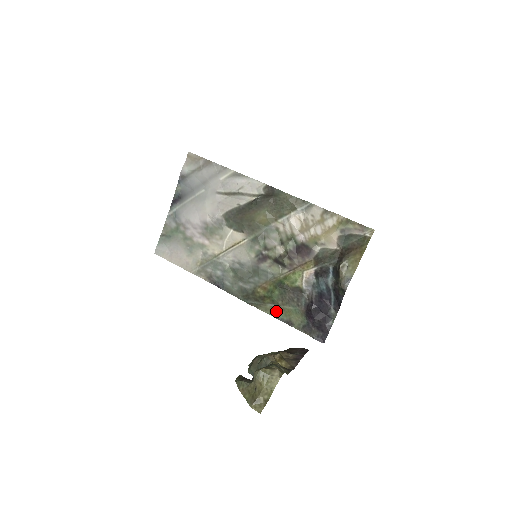
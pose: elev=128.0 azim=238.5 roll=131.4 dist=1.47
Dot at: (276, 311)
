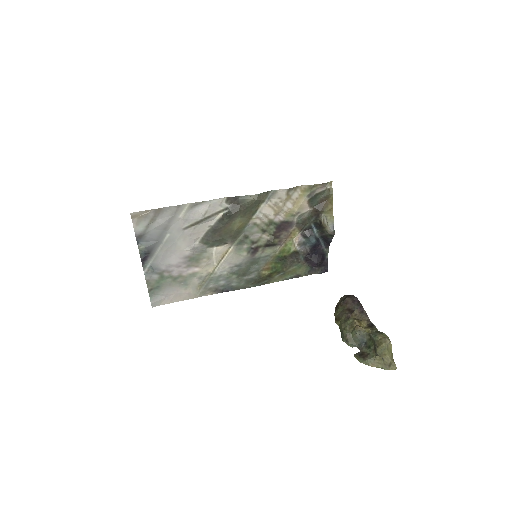
Dot at: (284, 276)
